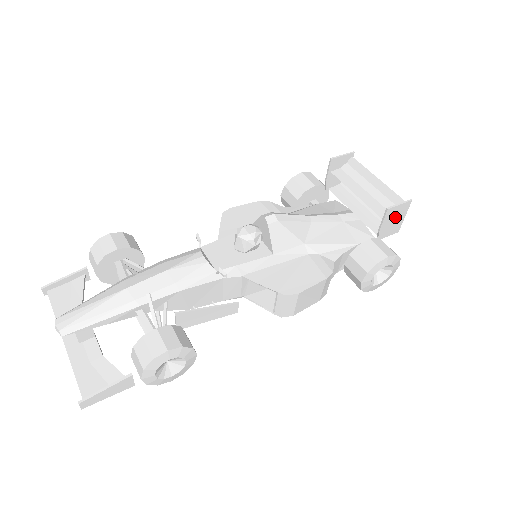
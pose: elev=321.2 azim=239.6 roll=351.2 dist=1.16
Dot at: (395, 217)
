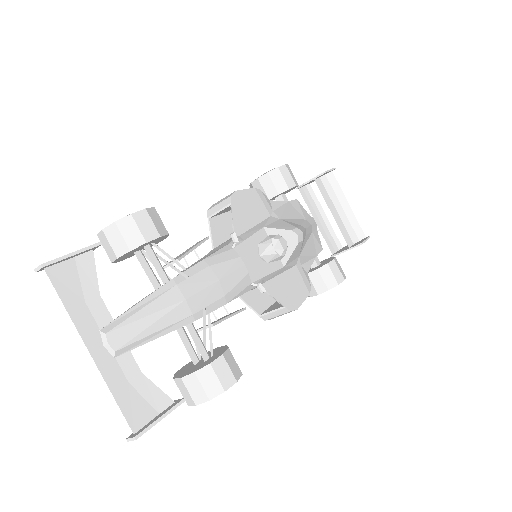
Dot at: occluded
